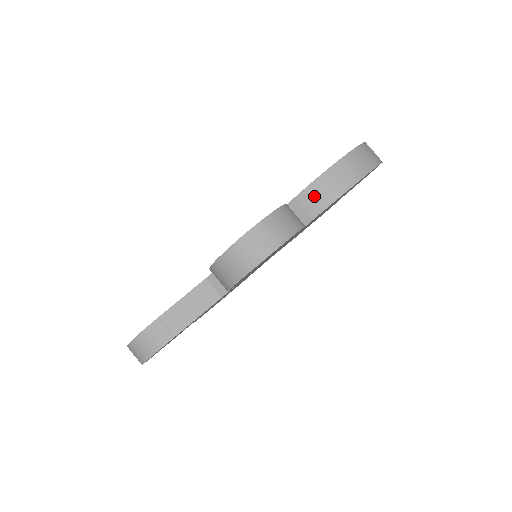
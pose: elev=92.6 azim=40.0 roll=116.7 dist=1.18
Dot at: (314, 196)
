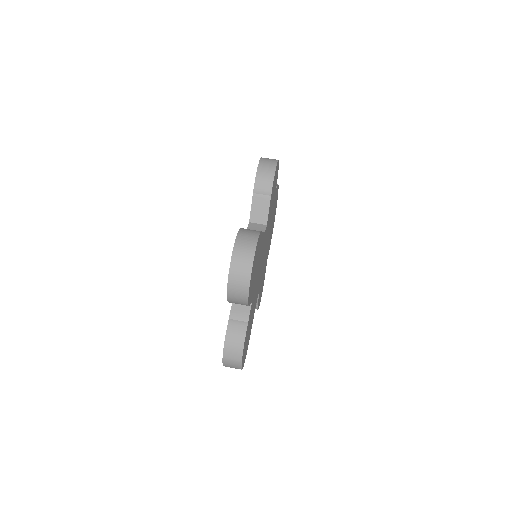
Dot at: occluded
